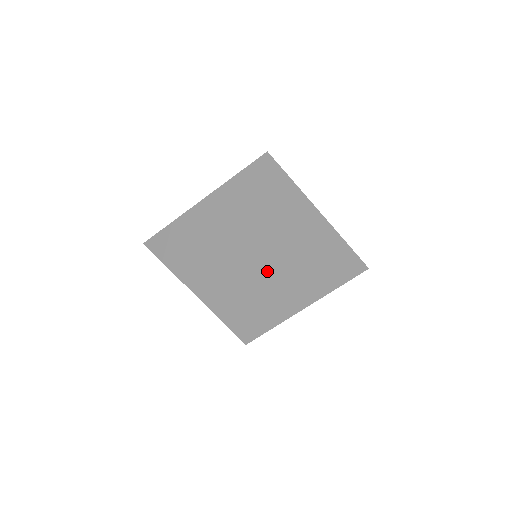
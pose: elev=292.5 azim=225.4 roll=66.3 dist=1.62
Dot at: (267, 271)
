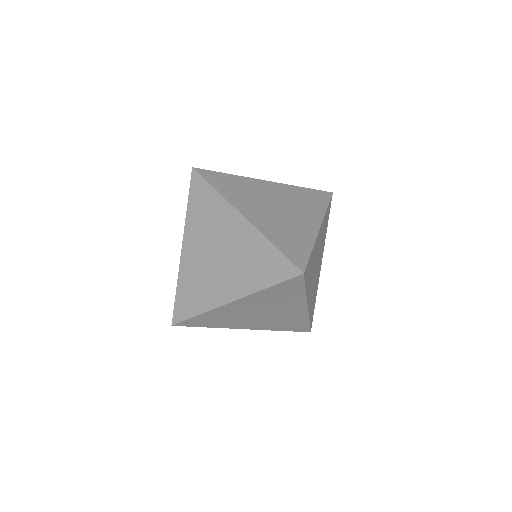
Dot at: (225, 311)
